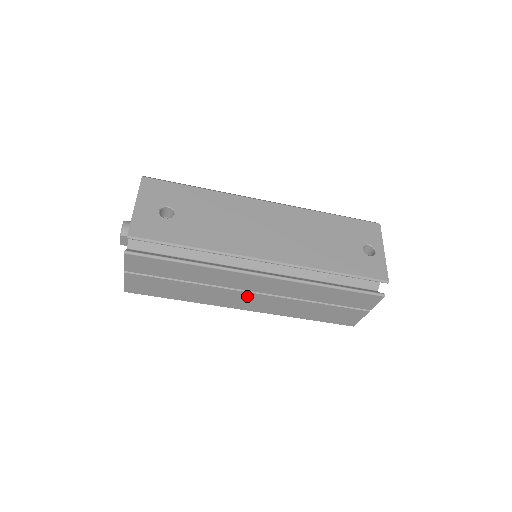
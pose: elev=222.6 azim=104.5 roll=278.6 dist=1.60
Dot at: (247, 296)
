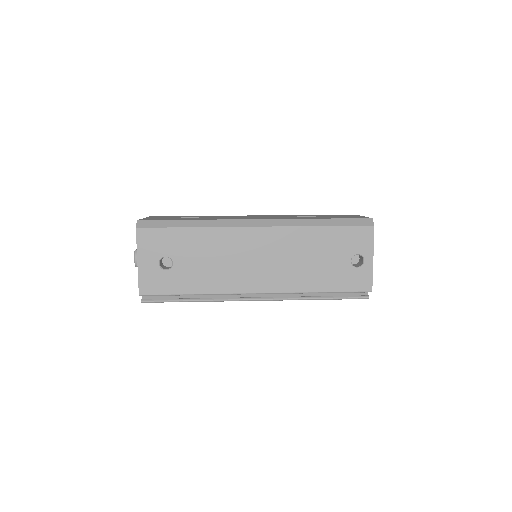
Dot at: occluded
